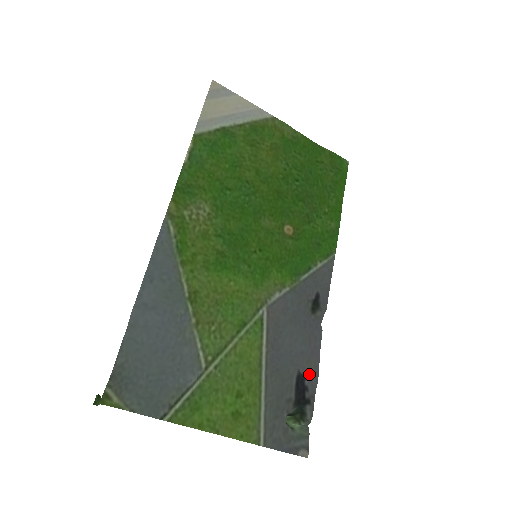
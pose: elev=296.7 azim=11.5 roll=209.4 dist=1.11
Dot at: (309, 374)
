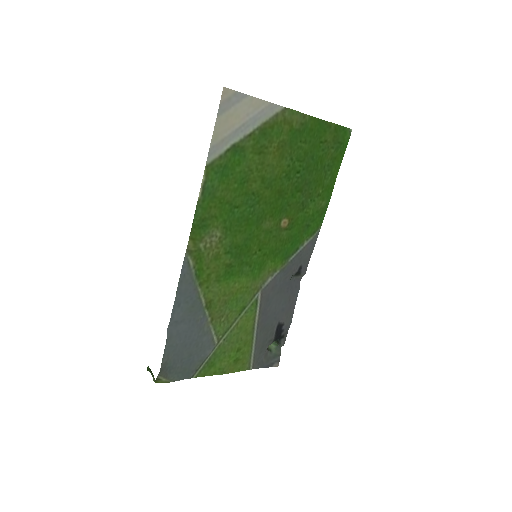
Dot at: (286, 322)
